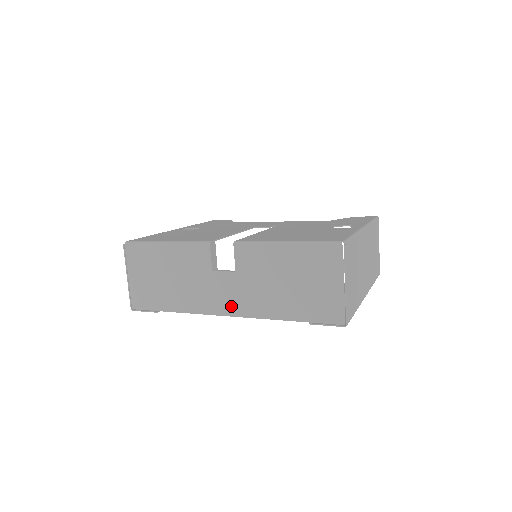
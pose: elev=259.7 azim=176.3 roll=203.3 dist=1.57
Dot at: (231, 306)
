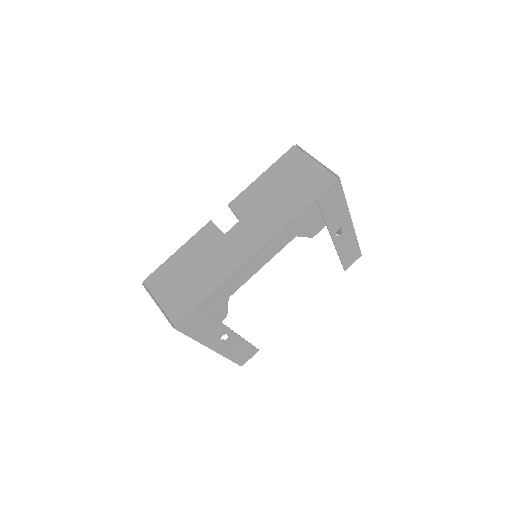
Dot at: (255, 242)
